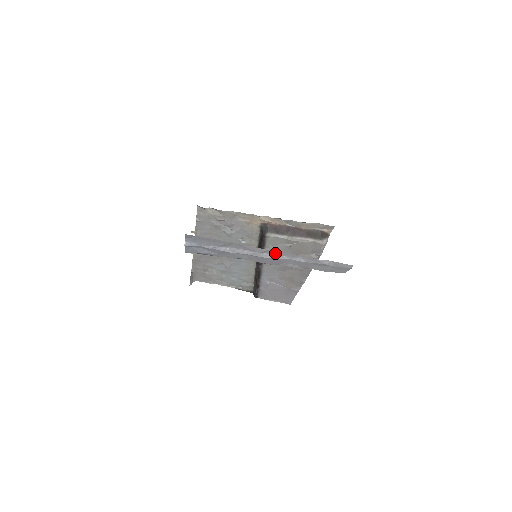
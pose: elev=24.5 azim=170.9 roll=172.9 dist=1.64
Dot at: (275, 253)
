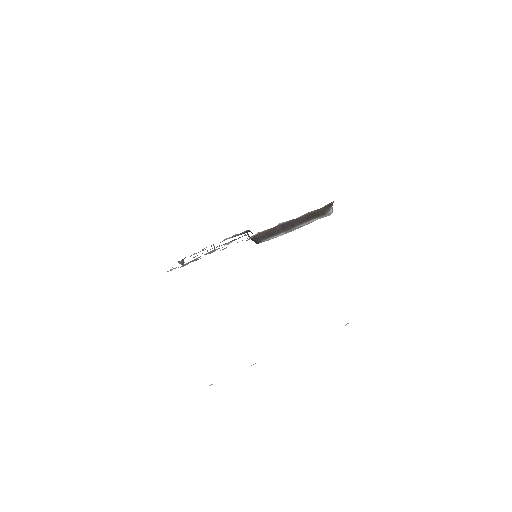
Dot at: occluded
